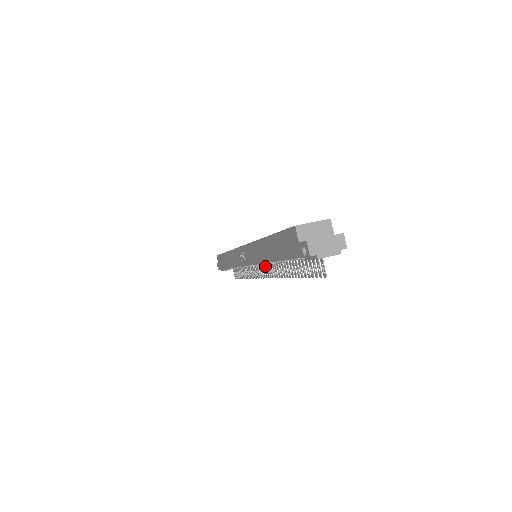
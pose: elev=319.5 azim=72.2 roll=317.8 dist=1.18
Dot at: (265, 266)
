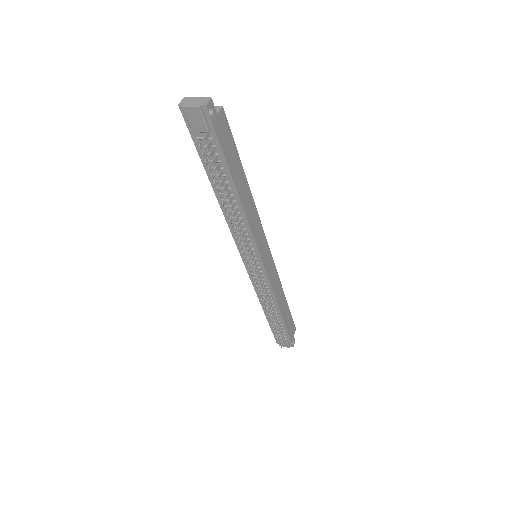
Dot at: (252, 257)
